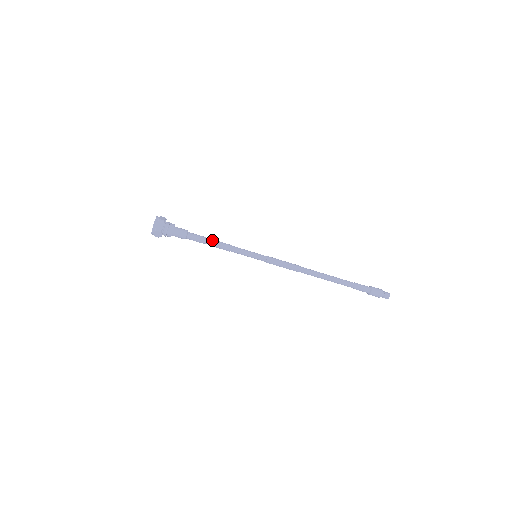
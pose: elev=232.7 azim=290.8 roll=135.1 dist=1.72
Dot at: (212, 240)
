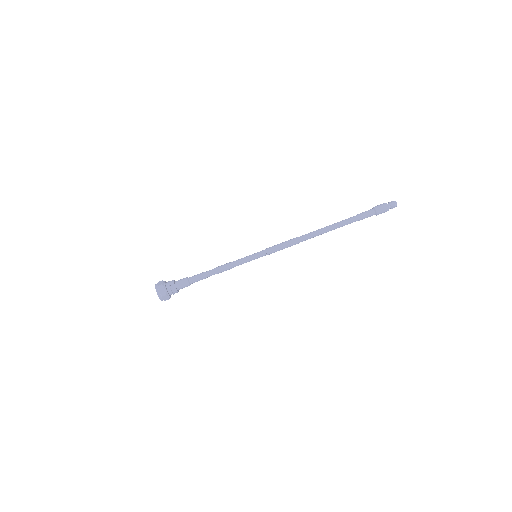
Dot at: (211, 270)
